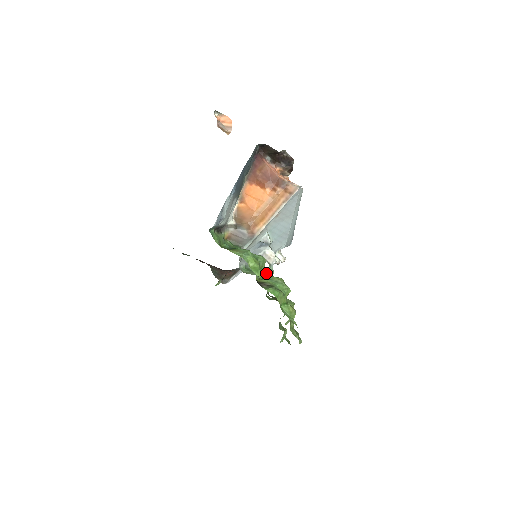
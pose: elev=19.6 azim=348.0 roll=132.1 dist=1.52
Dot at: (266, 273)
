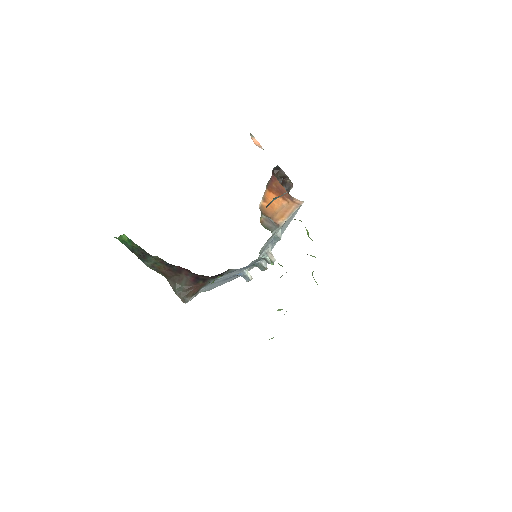
Dot at: occluded
